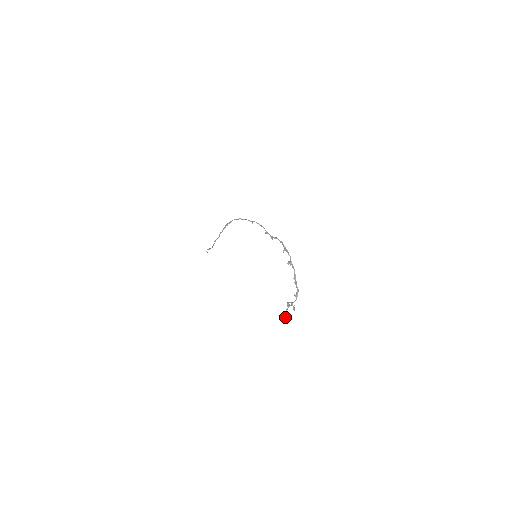
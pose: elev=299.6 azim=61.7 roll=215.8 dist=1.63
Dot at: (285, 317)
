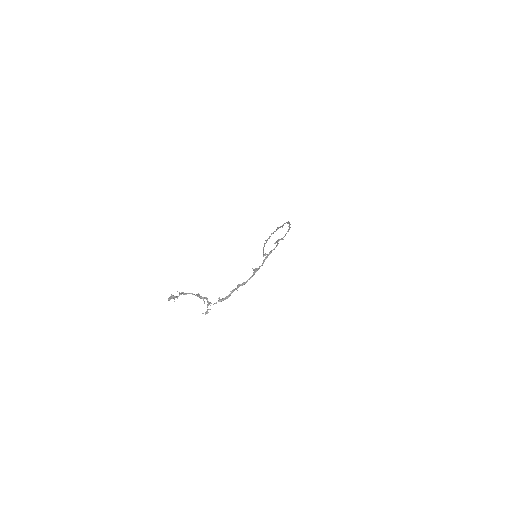
Dot at: (177, 296)
